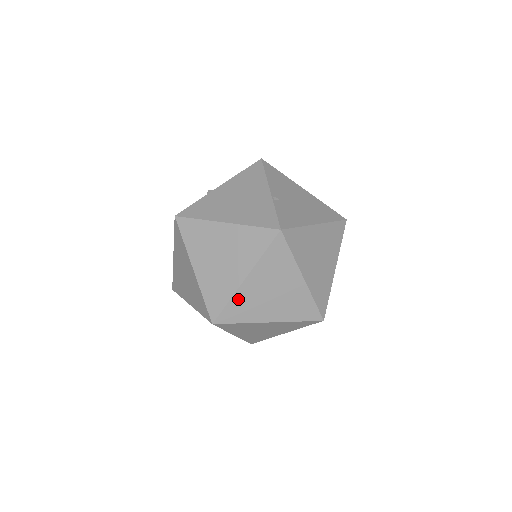
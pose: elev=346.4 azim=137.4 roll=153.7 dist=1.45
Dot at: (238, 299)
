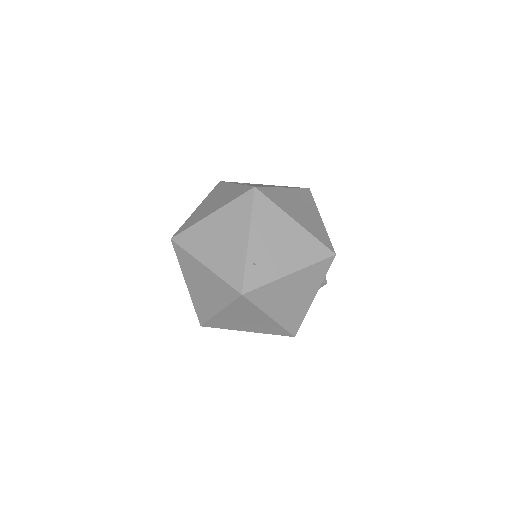
Dot at: (252, 261)
